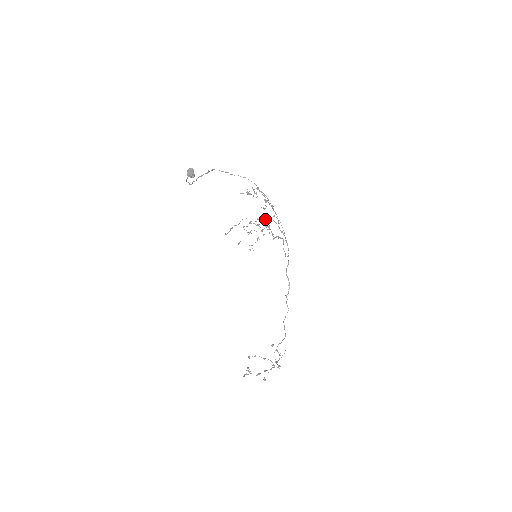
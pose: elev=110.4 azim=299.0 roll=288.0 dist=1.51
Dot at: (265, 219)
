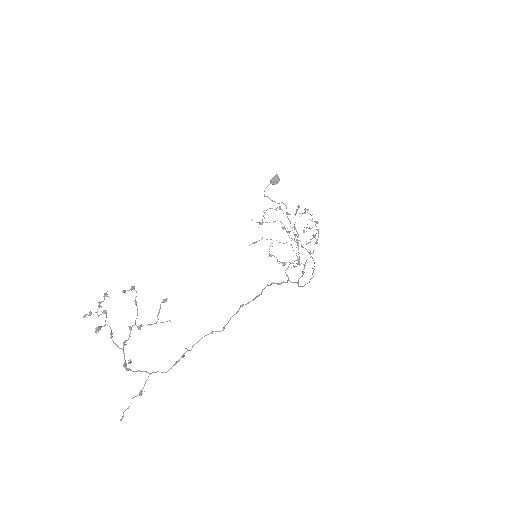
Dot at: (297, 259)
